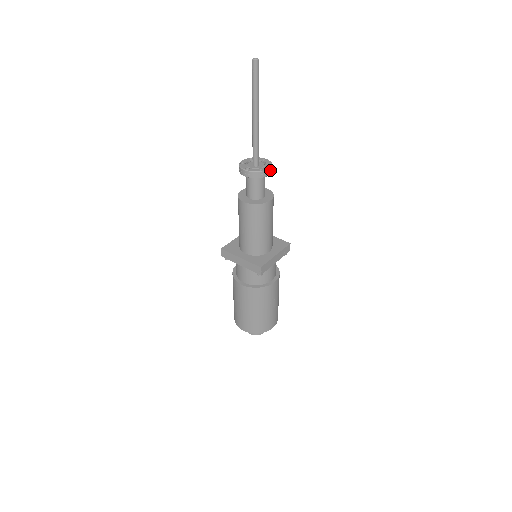
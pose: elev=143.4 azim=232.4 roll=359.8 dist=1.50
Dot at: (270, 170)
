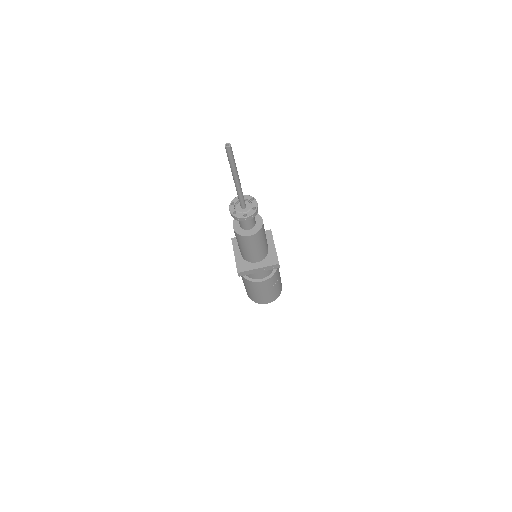
Dot at: (257, 203)
